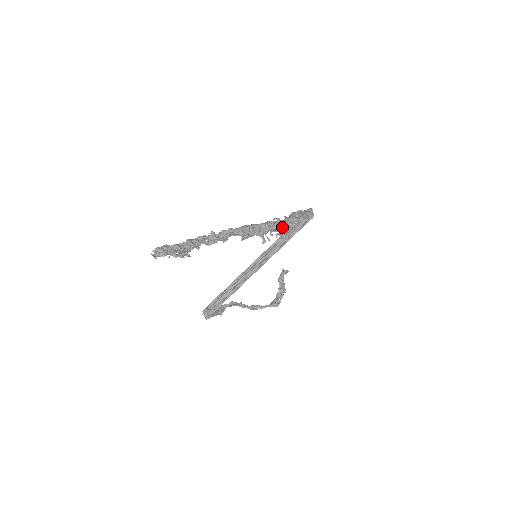
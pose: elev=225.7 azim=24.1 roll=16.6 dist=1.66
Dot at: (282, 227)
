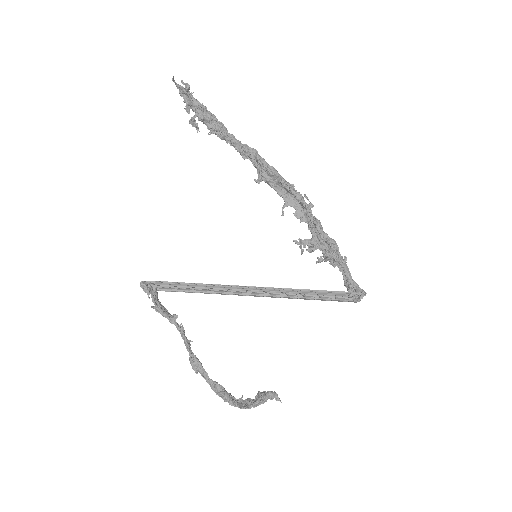
Dot at: (307, 205)
